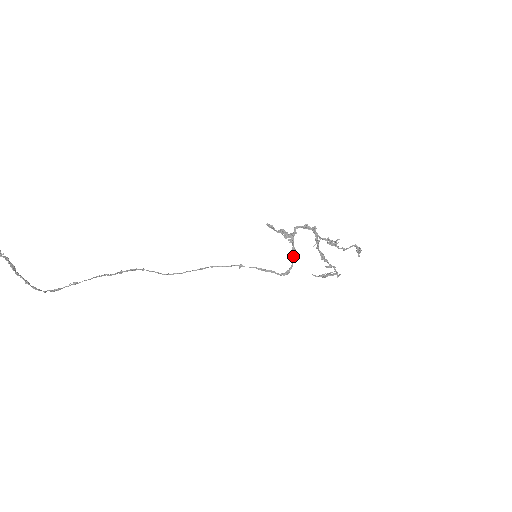
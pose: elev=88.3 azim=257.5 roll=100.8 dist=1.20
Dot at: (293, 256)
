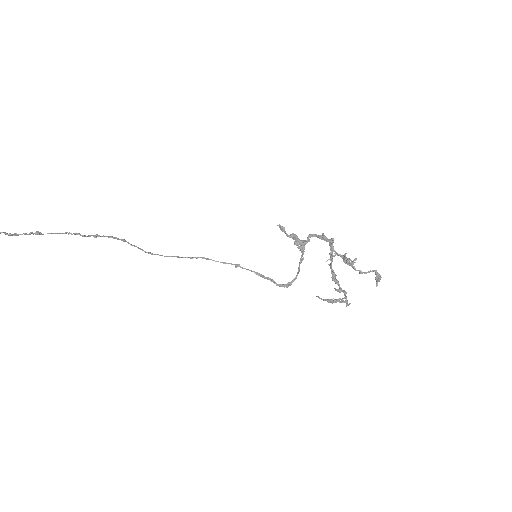
Dot at: (299, 267)
